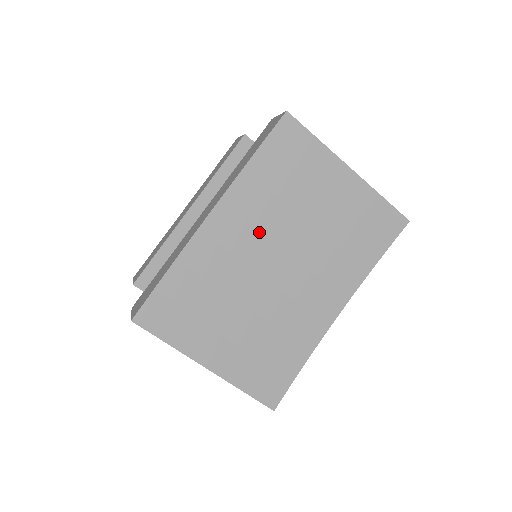
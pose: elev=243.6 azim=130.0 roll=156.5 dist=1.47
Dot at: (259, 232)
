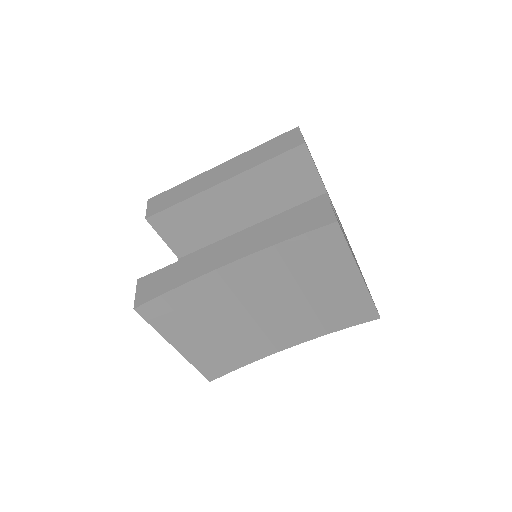
Dot at: (262, 286)
